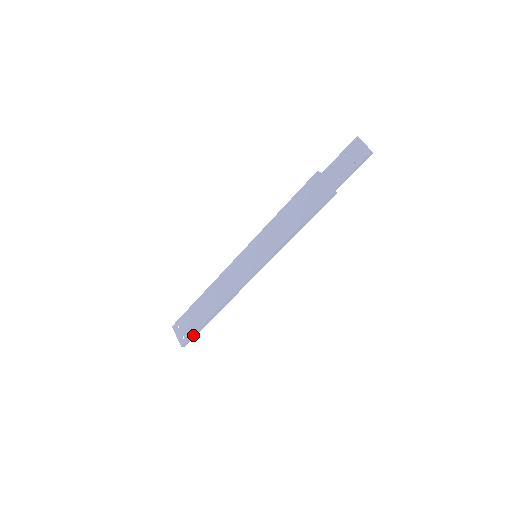
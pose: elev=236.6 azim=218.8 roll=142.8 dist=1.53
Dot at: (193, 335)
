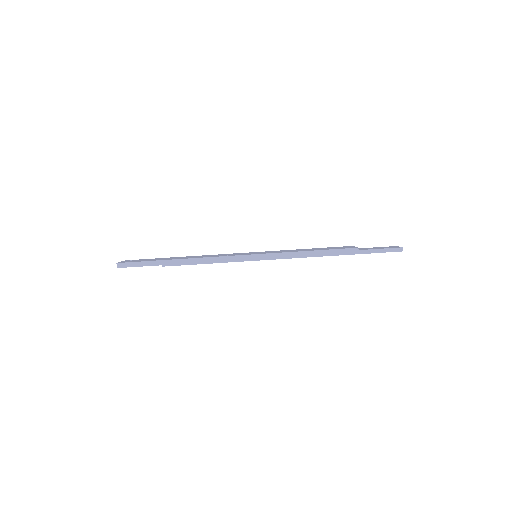
Dot at: (139, 262)
